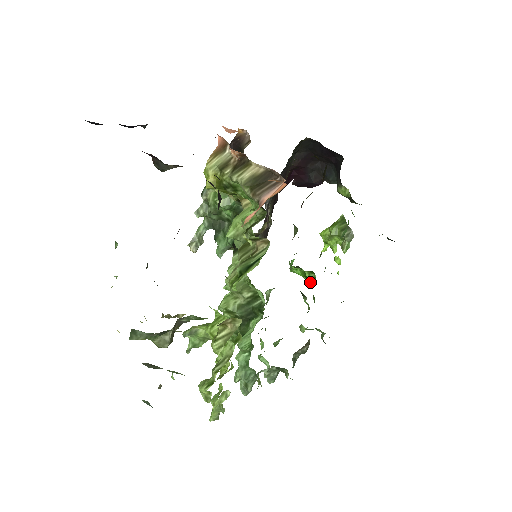
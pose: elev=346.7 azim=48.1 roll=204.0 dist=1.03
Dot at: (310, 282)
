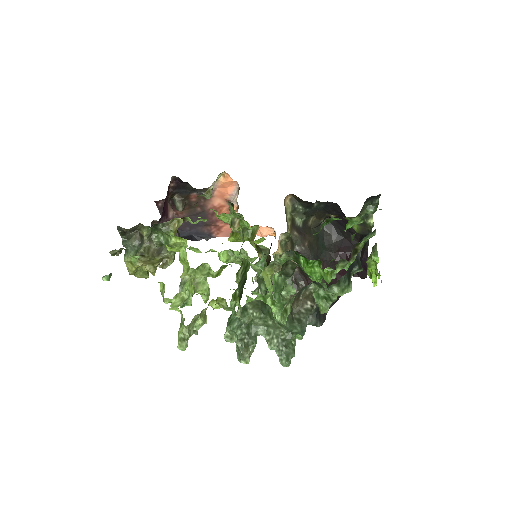
Dot at: (327, 277)
